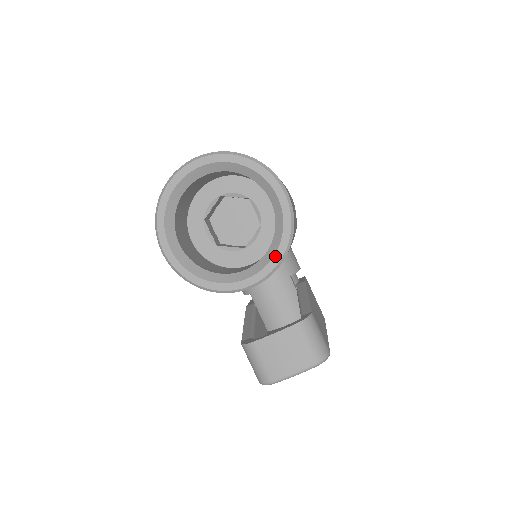
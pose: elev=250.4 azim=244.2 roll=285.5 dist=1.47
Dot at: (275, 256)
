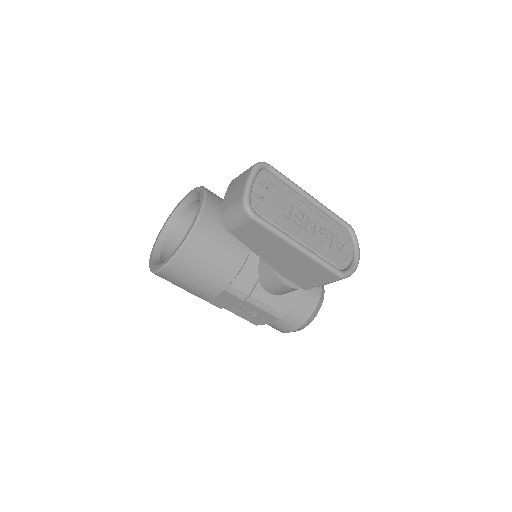
Dot at: (201, 196)
